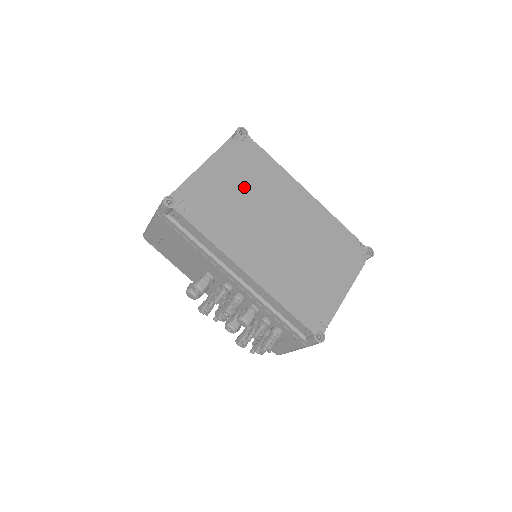
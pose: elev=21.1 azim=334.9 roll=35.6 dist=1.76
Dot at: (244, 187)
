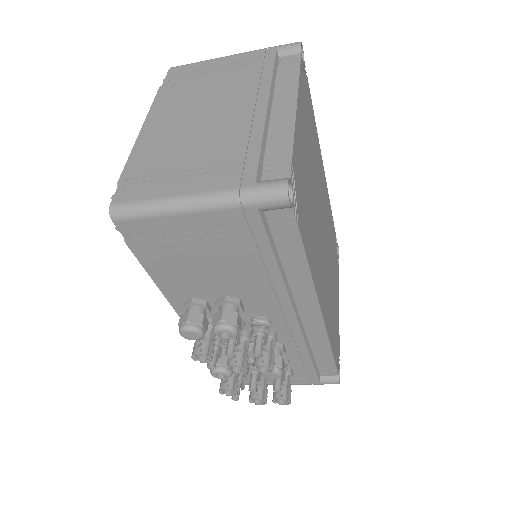
Dot at: (310, 161)
